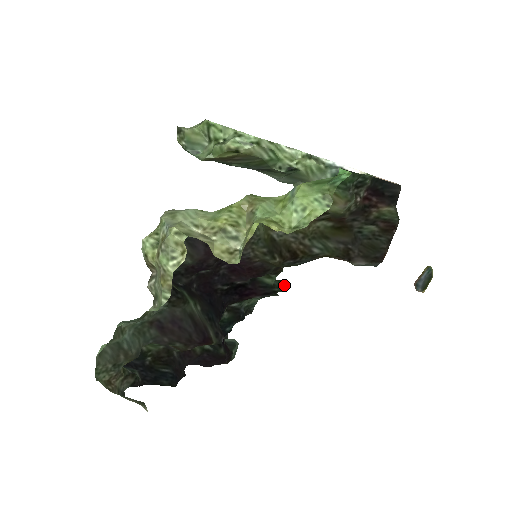
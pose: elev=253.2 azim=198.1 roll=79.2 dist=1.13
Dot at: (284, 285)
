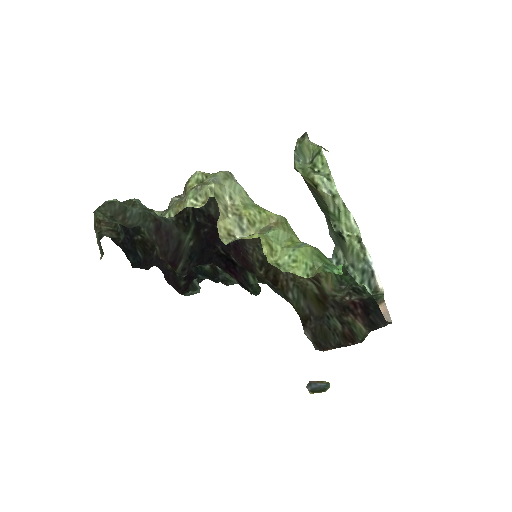
Dot at: (259, 293)
